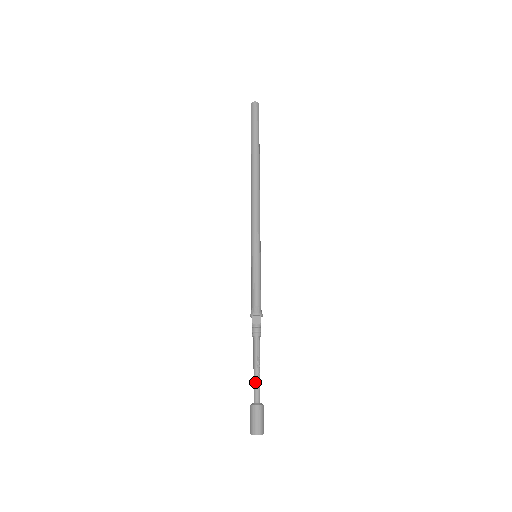
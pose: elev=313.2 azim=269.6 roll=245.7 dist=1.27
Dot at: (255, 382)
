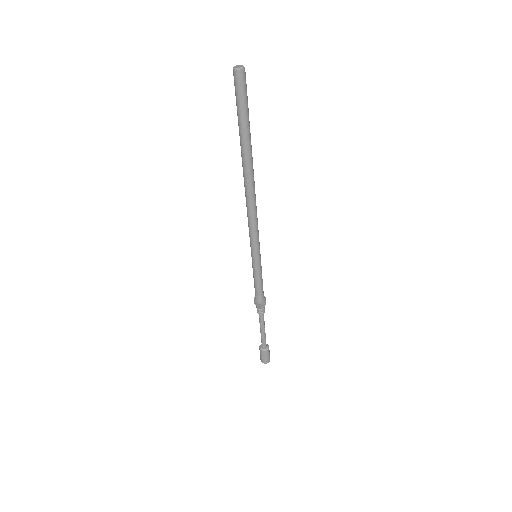
Dot at: (264, 338)
